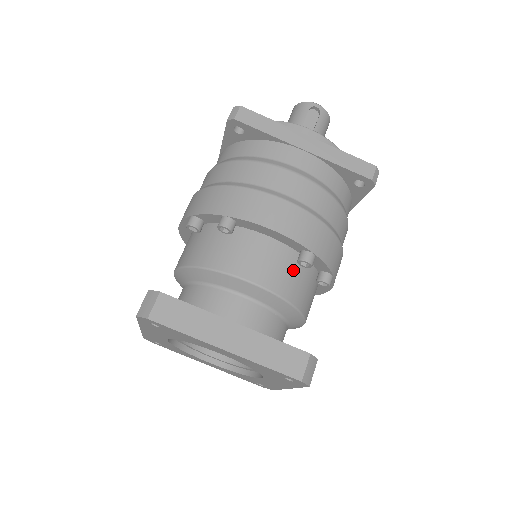
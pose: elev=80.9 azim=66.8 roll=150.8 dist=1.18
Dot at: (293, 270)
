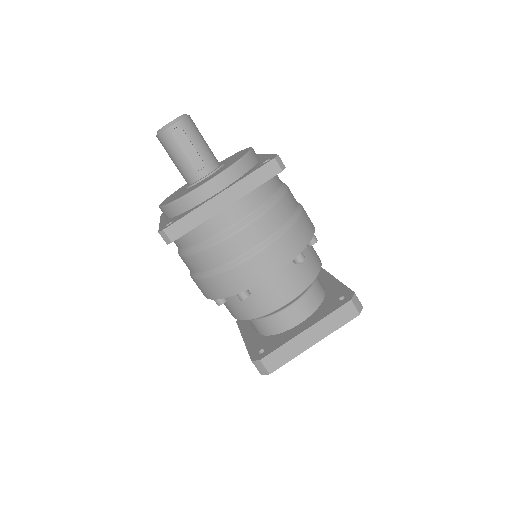
Dot at: (297, 268)
